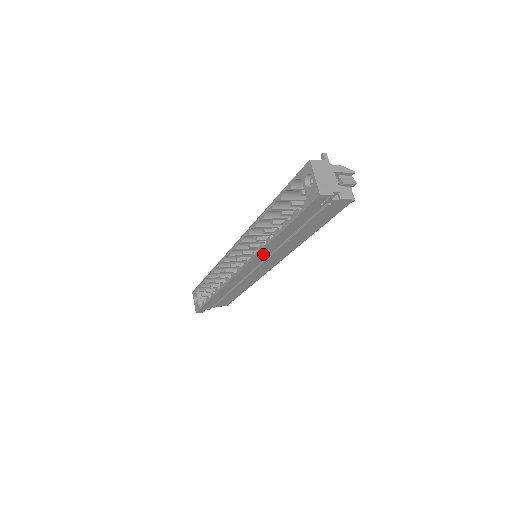
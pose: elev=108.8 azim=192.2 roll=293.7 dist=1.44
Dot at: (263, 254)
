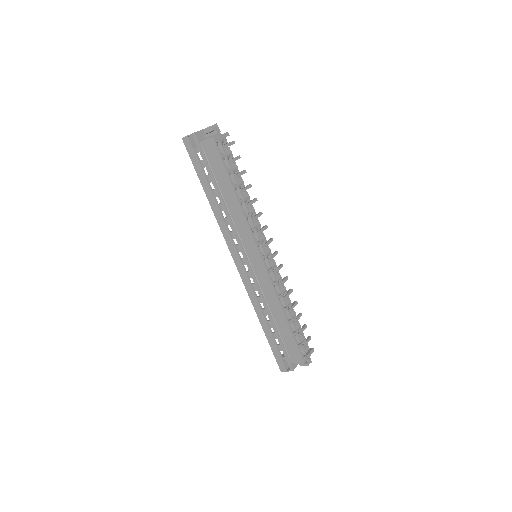
Dot at: (225, 229)
